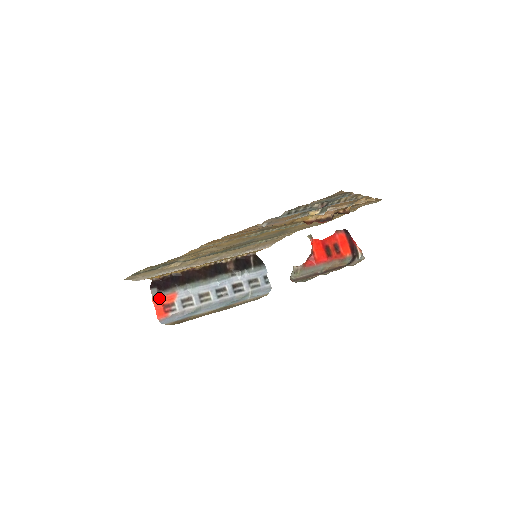
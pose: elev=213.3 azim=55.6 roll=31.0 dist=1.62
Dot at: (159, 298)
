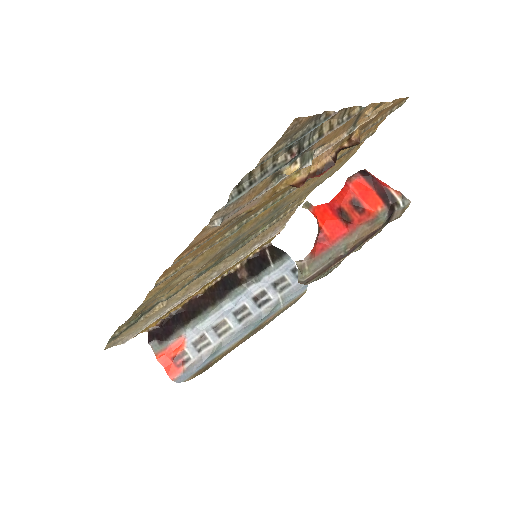
Dot at: (163, 352)
